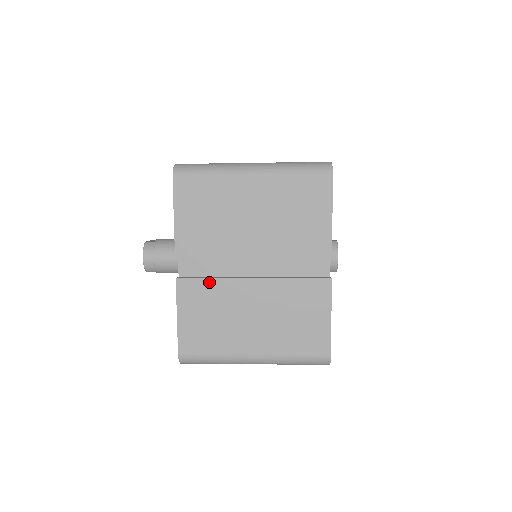
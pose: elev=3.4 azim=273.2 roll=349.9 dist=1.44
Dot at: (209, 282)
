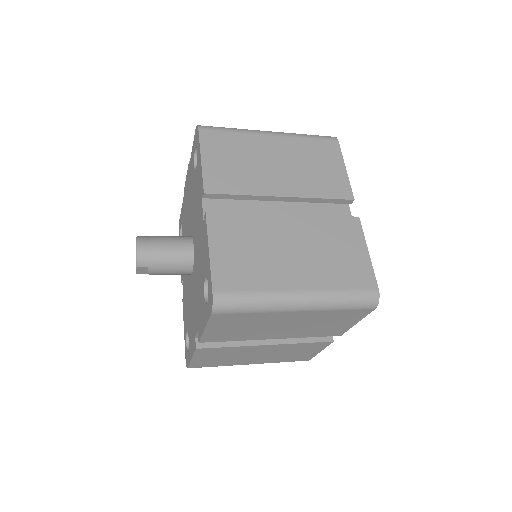
Dot at: (242, 217)
